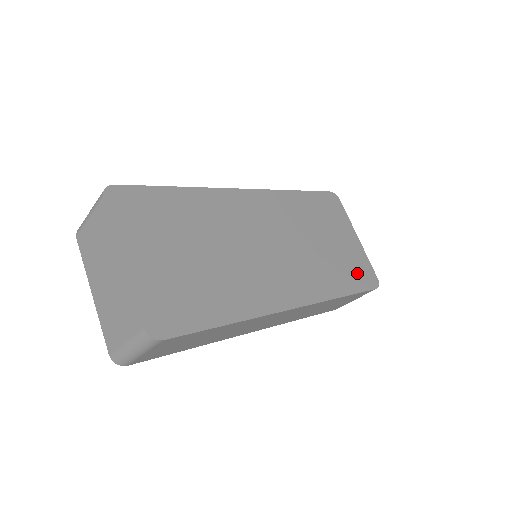
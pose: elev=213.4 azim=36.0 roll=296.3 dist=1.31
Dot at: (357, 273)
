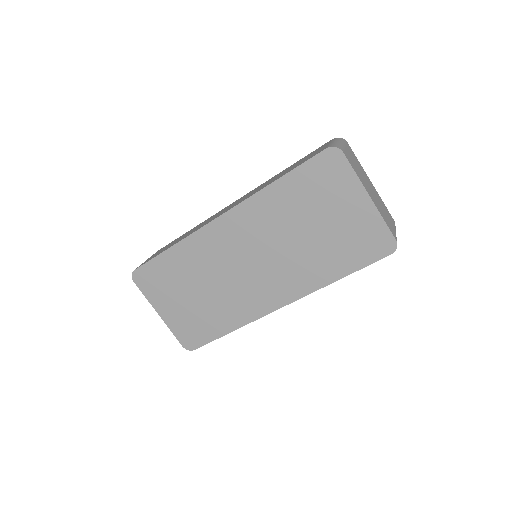
Dot at: (361, 247)
